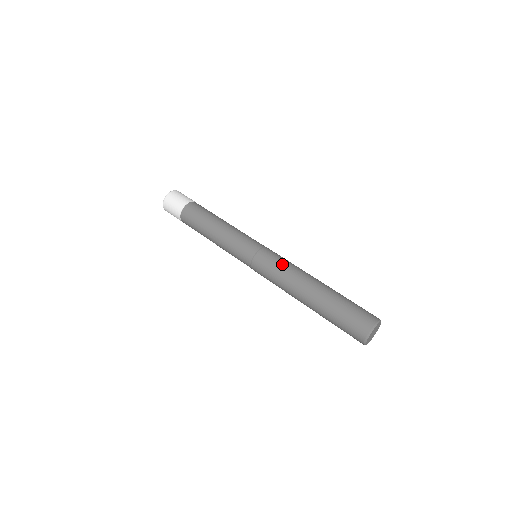
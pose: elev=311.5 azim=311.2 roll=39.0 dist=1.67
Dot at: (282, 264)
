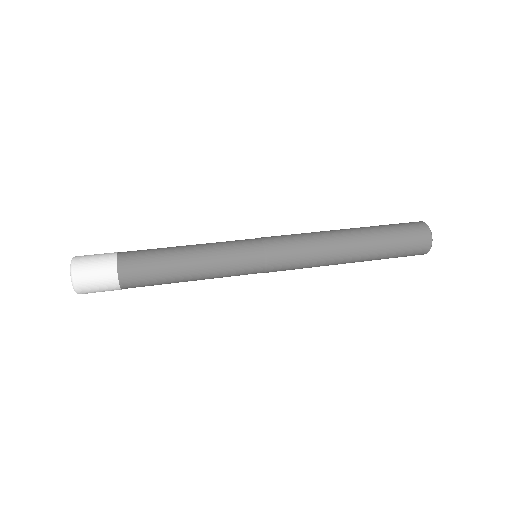
Dot at: (297, 234)
